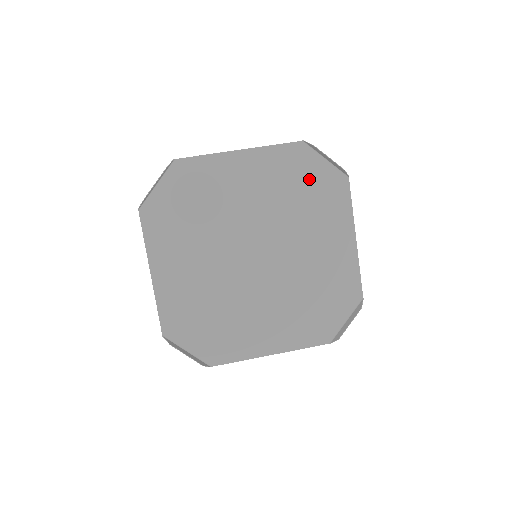
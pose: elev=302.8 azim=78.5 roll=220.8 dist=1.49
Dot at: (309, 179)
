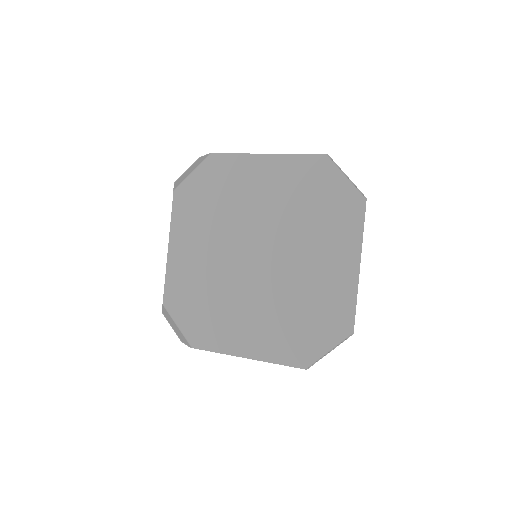
Dot at: (324, 193)
